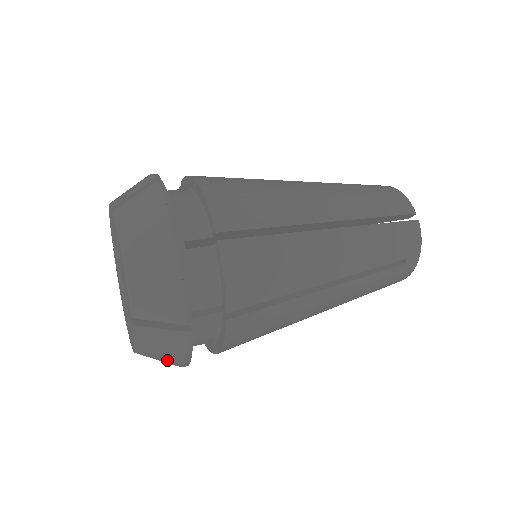
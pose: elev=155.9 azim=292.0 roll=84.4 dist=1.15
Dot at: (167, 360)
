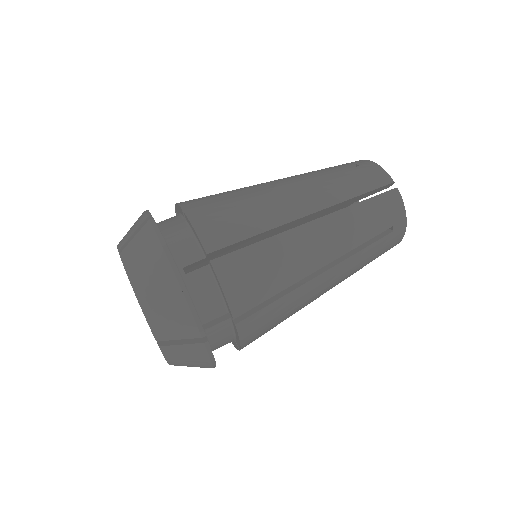
Dot at: occluded
